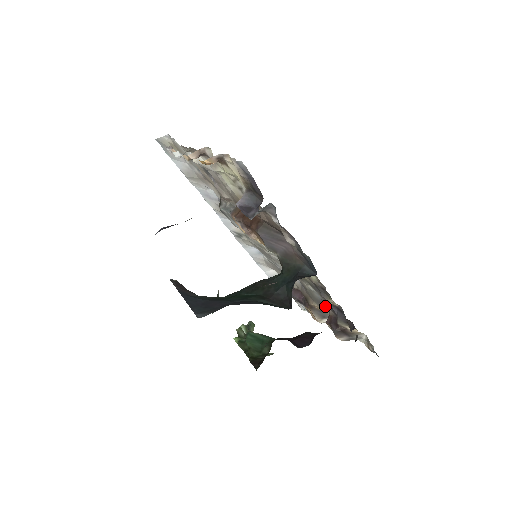
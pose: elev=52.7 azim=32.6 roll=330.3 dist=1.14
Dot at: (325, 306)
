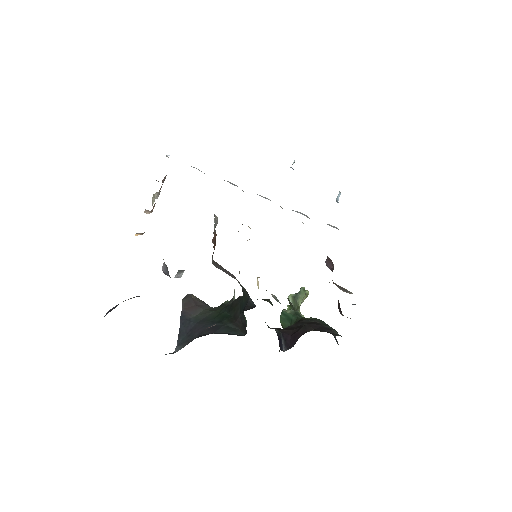
Dot at: occluded
